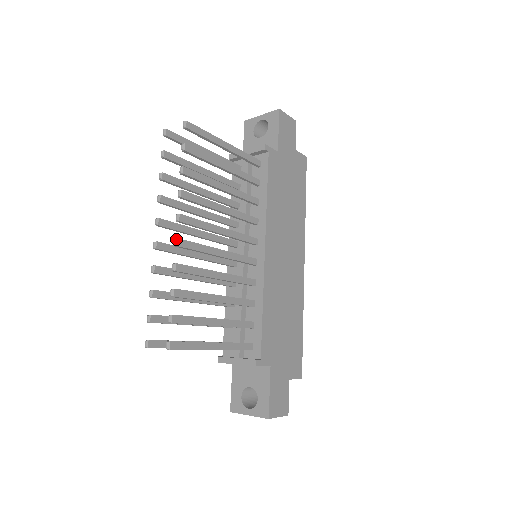
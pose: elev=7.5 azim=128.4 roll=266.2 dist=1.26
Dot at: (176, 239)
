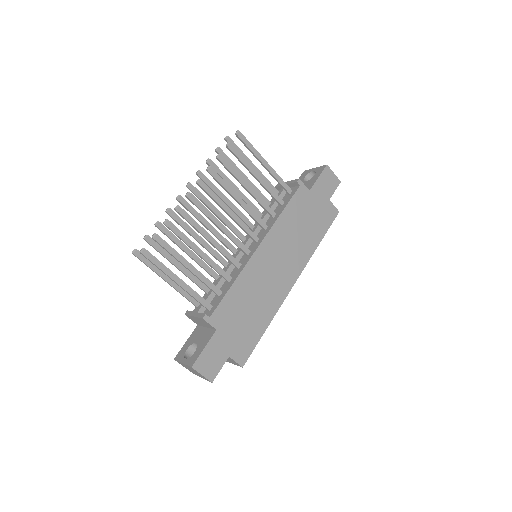
Dot at: (189, 192)
